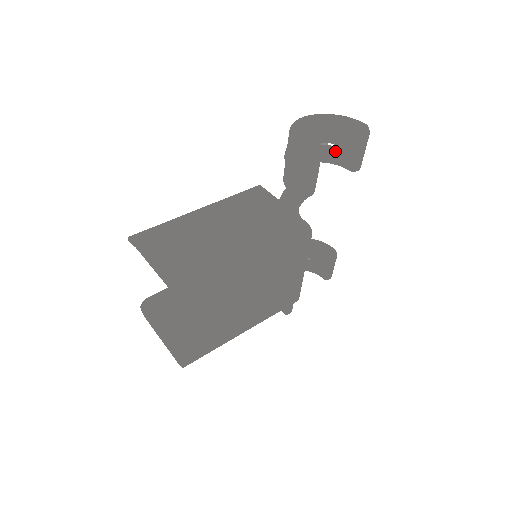
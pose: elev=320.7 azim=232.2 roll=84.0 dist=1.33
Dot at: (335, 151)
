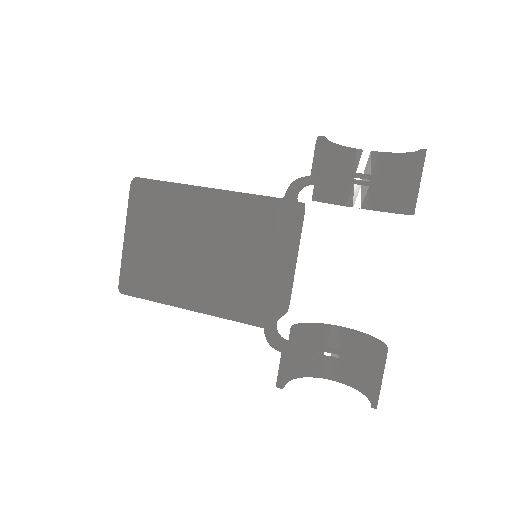
Dot at: (403, 196)
